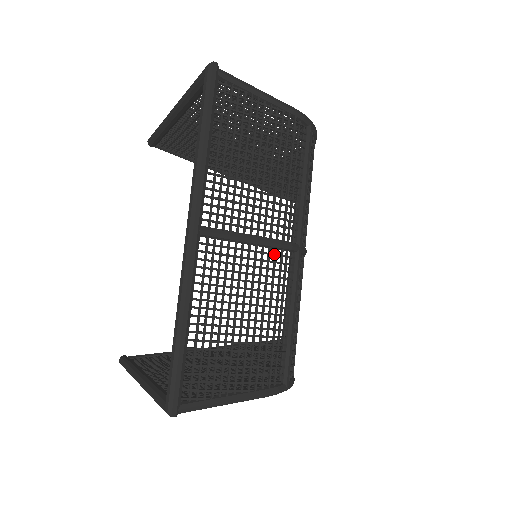
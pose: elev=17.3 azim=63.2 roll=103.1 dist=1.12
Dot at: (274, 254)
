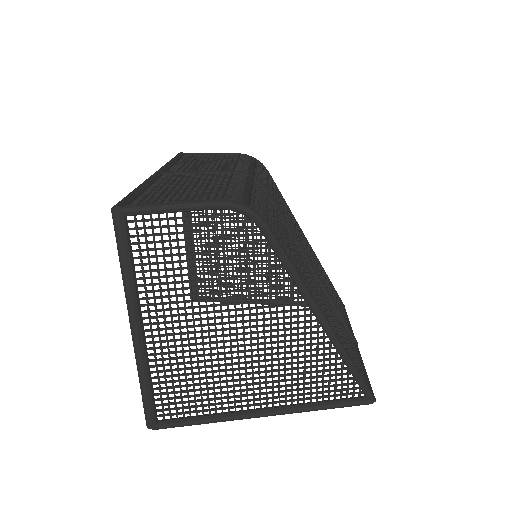
Dot at: (224, 174)
